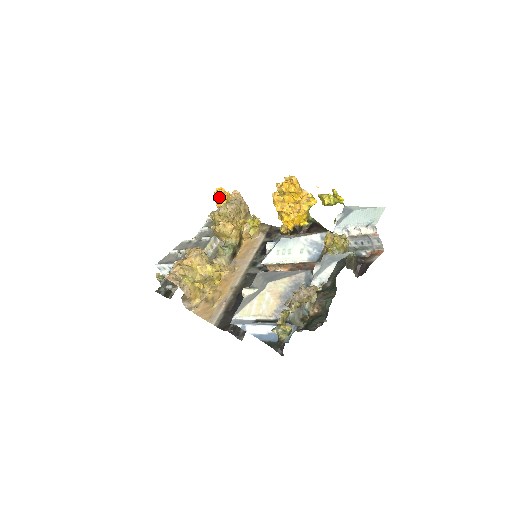
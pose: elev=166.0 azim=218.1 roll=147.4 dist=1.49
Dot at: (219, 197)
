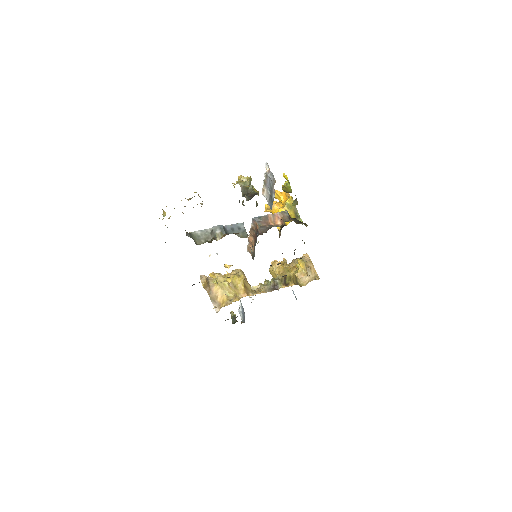
Dot at: occluded
